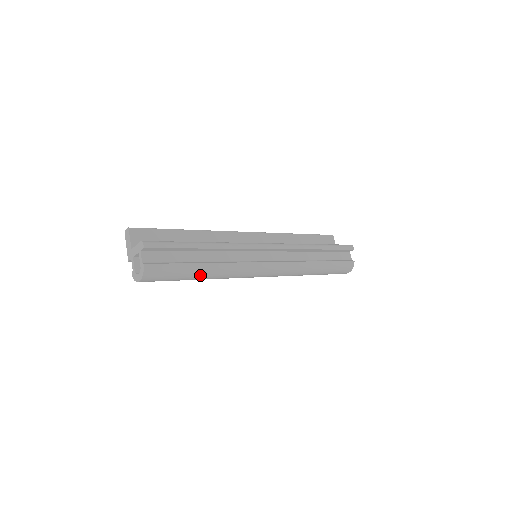
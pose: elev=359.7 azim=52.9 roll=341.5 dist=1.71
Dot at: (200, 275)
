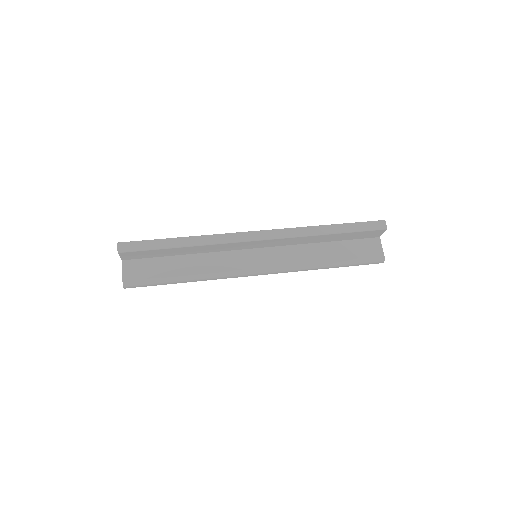
Dot at: occluded
